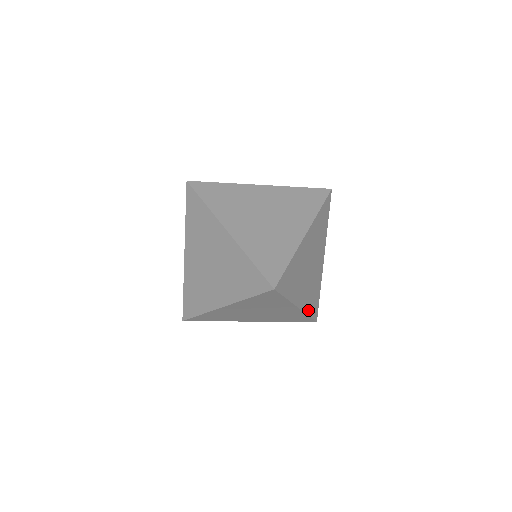
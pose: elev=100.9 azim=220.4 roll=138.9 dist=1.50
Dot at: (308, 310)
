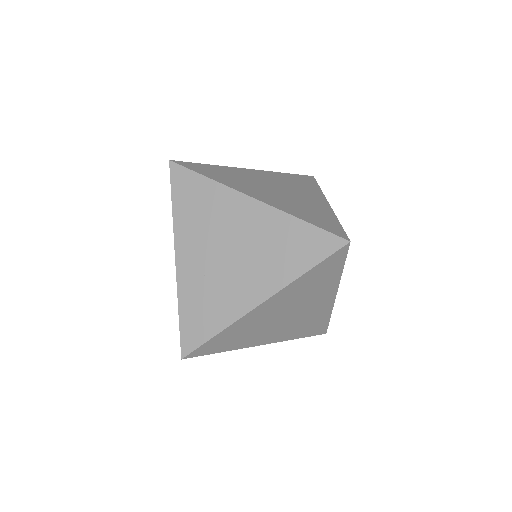
Dot at: occluded
